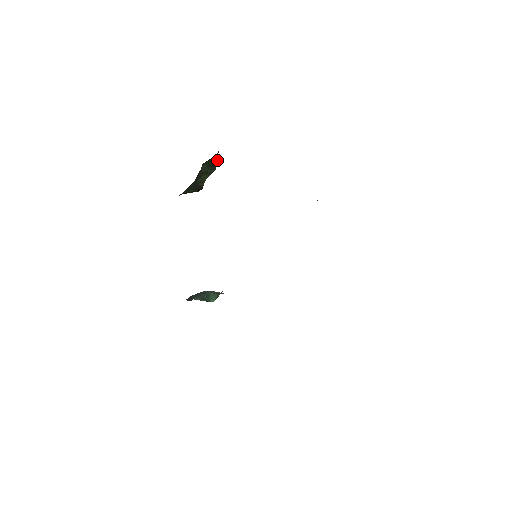
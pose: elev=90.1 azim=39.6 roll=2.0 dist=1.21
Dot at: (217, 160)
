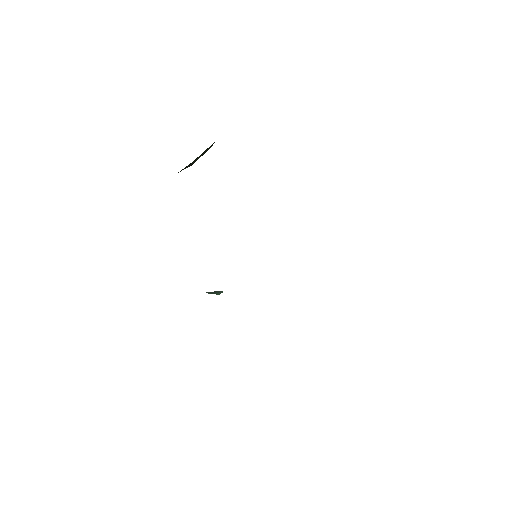
Dot at: occluded
